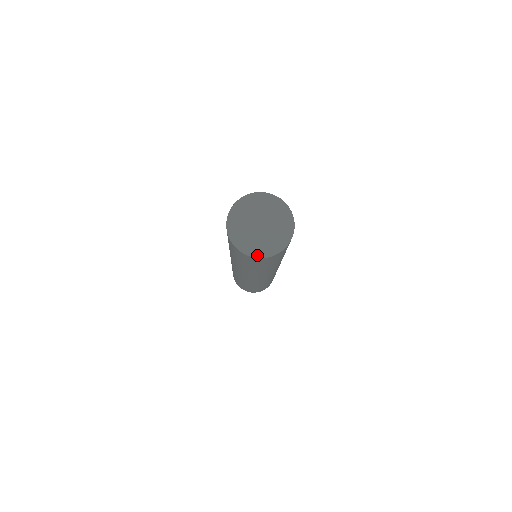
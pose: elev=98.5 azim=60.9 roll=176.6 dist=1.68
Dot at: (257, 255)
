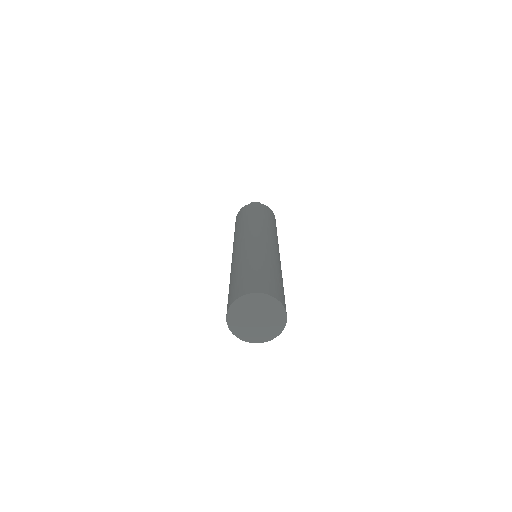
Dot at: (241, 337)
